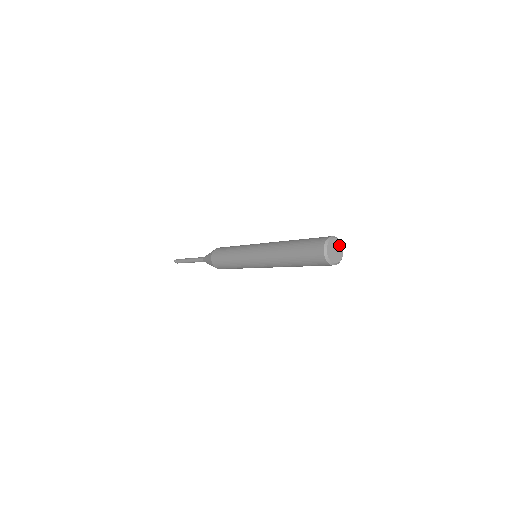
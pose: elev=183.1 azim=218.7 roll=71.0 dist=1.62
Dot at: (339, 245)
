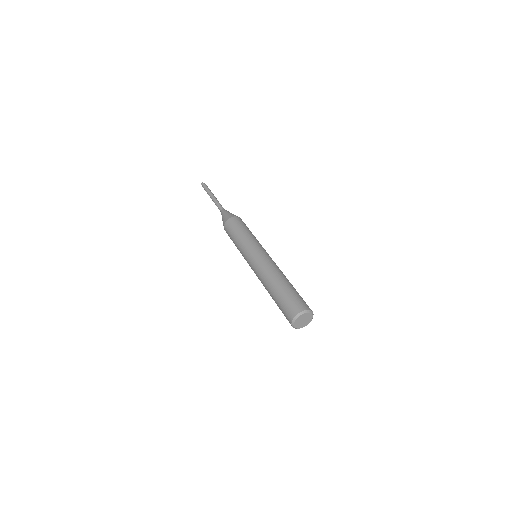
Dot at: (307, 315)
